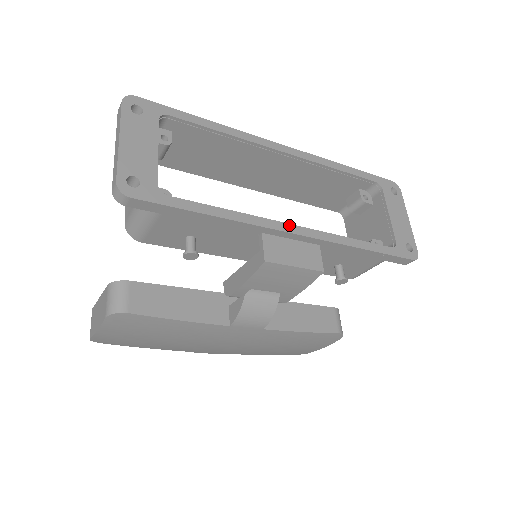
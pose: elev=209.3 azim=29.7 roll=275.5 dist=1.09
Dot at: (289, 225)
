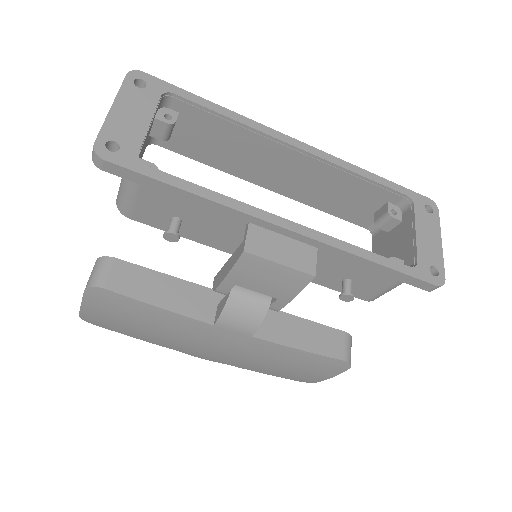
Dot at: (281, 219)
